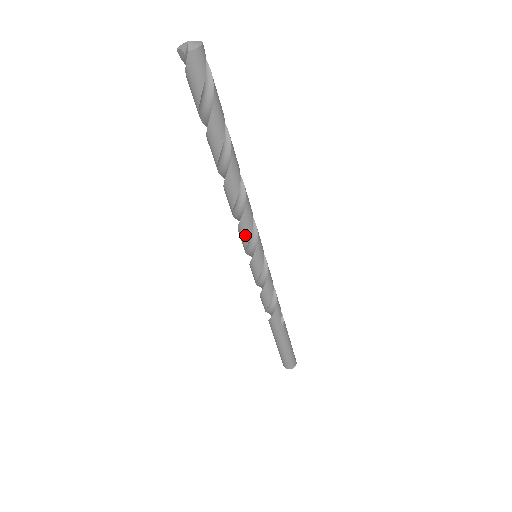
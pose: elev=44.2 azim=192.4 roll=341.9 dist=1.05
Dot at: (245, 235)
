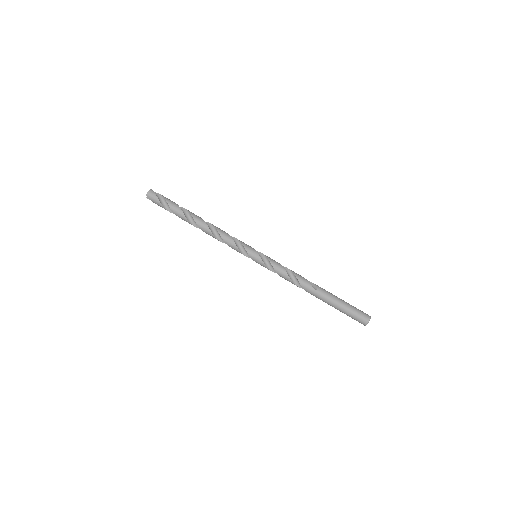
Dot at: (234, 247)
